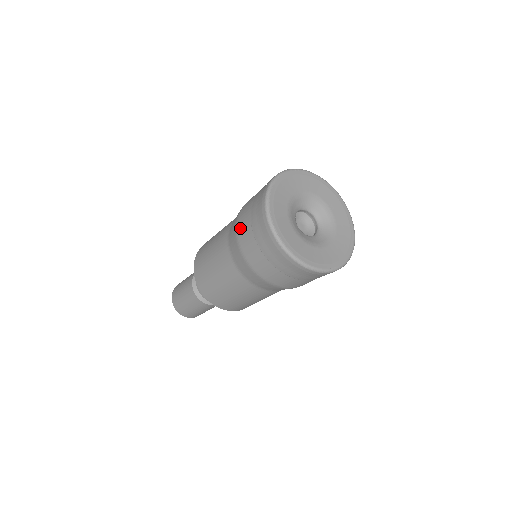
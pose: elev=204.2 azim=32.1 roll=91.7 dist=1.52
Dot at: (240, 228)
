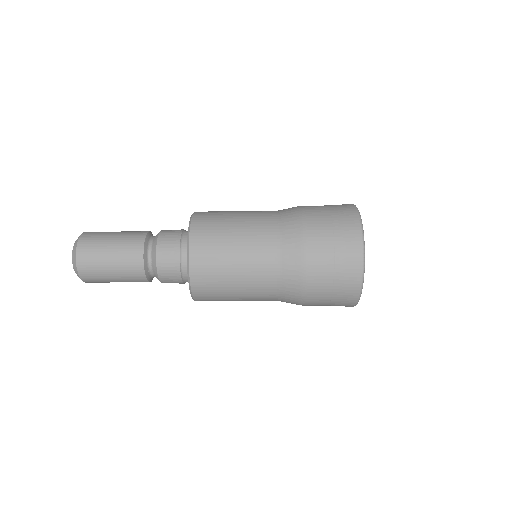
Dot at: (314, 259)
